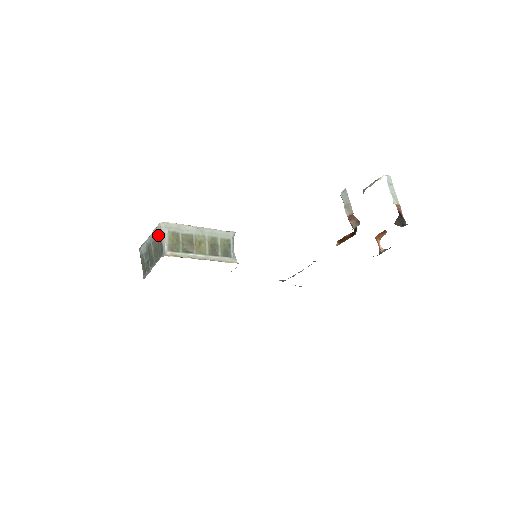
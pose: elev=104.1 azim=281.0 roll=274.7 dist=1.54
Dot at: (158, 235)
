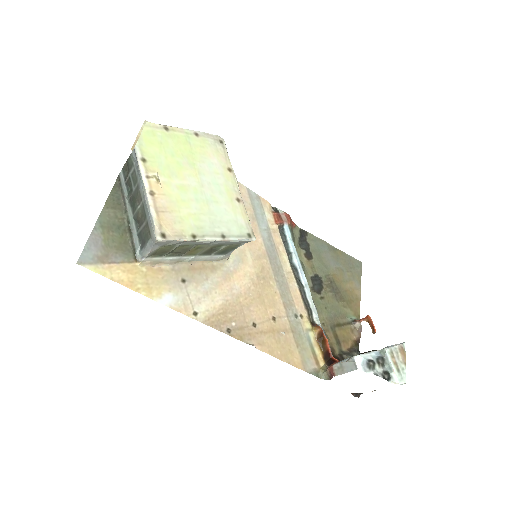
Dot at: (149, 230)
